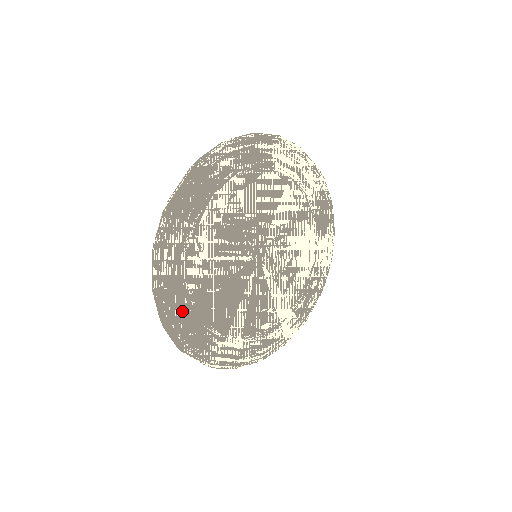
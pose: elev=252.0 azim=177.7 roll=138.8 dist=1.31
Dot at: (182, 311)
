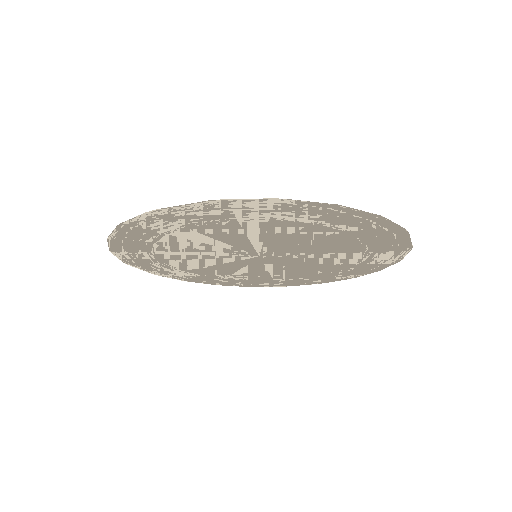
Dot at: (139, 253)
